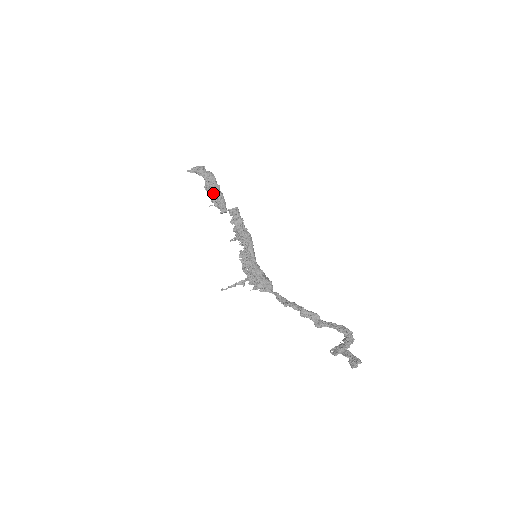
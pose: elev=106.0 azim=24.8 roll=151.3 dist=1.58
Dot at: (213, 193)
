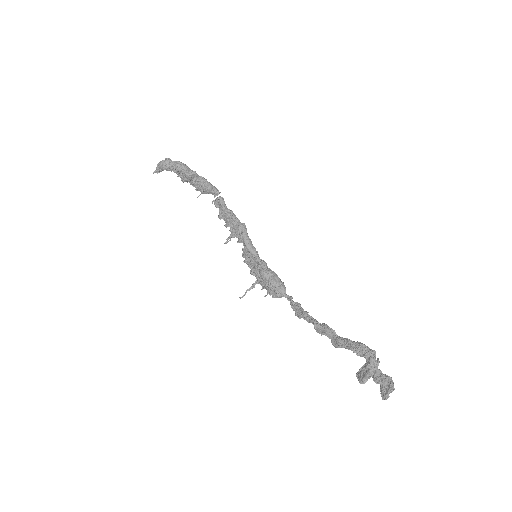
Dot at: (193, 183)
